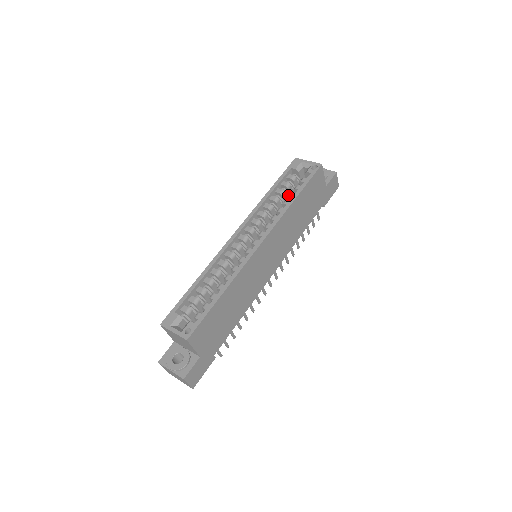
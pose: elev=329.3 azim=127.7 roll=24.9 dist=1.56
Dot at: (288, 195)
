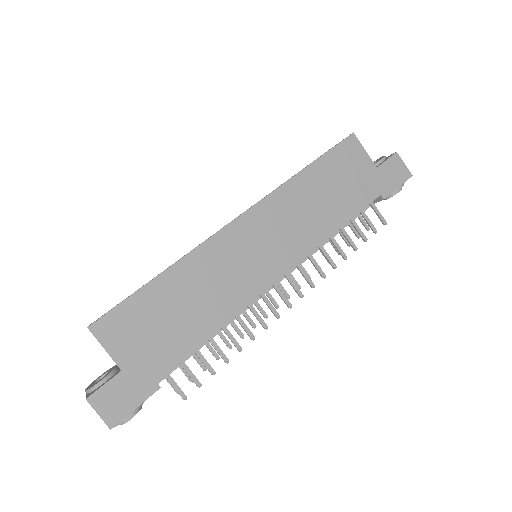
Dot at: occluded
